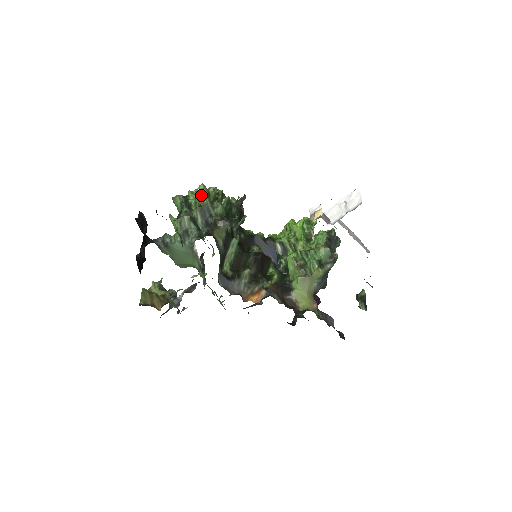
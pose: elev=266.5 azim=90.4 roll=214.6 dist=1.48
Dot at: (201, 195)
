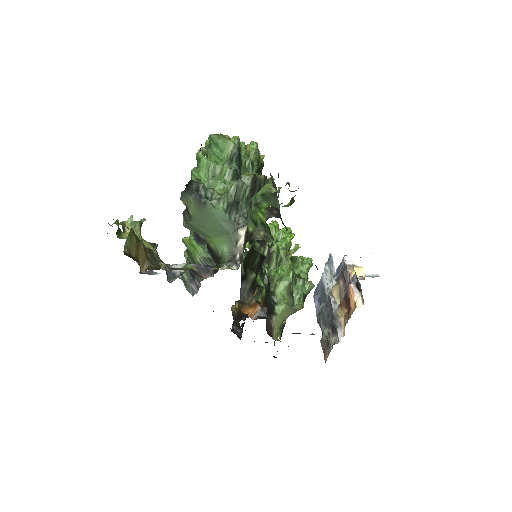
Dot at: (251, 156)
